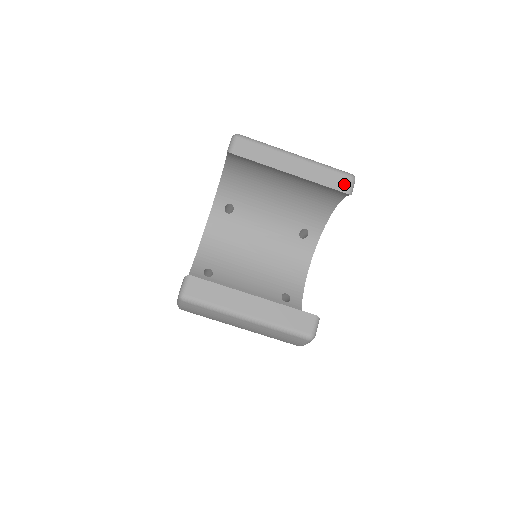
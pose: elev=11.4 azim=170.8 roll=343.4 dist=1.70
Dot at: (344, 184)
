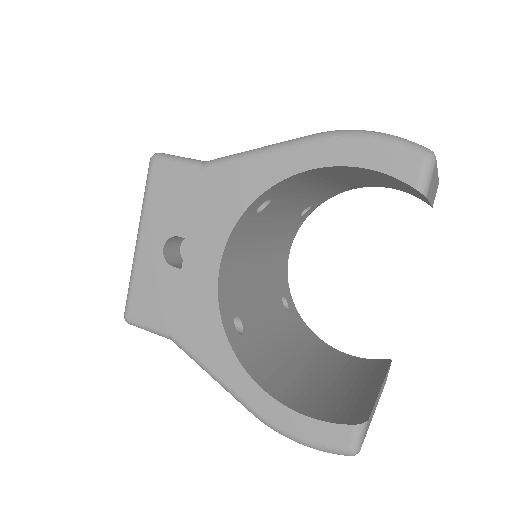
Dot at: occluded
